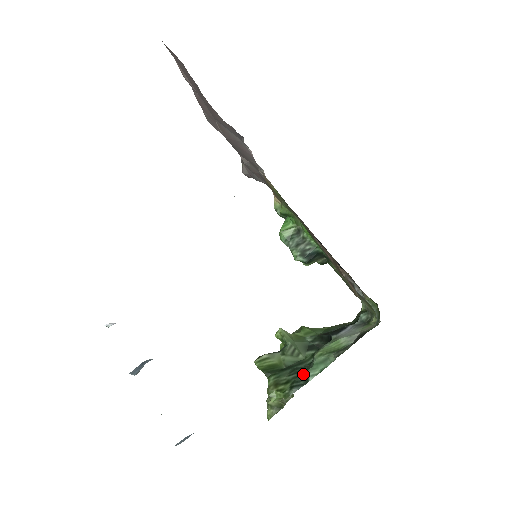
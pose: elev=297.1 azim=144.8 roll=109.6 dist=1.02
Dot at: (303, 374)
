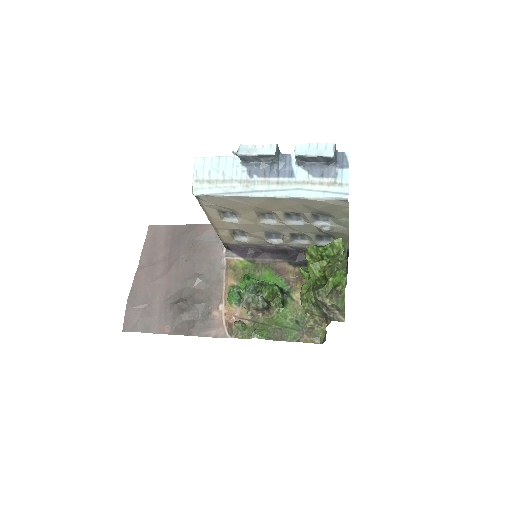
Dot at: occluded
